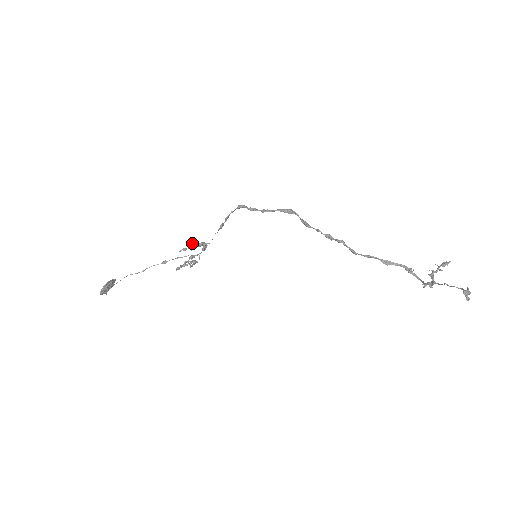
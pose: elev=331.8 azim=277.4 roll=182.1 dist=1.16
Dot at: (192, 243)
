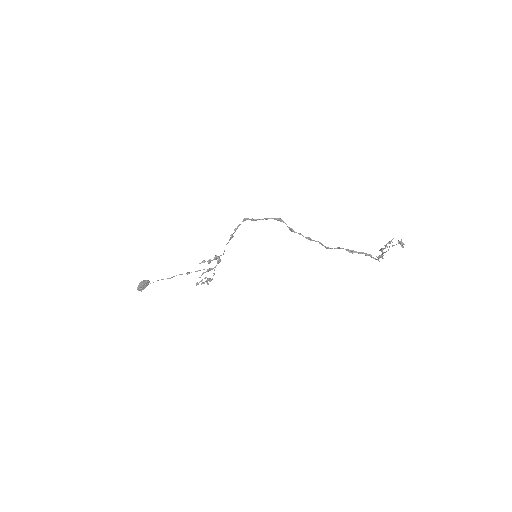
Dot at: (209, 259)
